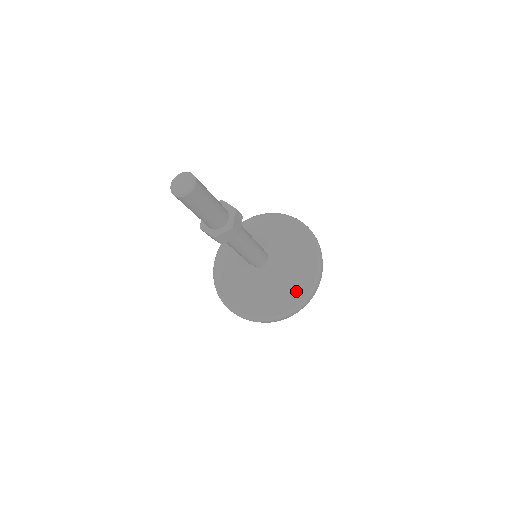
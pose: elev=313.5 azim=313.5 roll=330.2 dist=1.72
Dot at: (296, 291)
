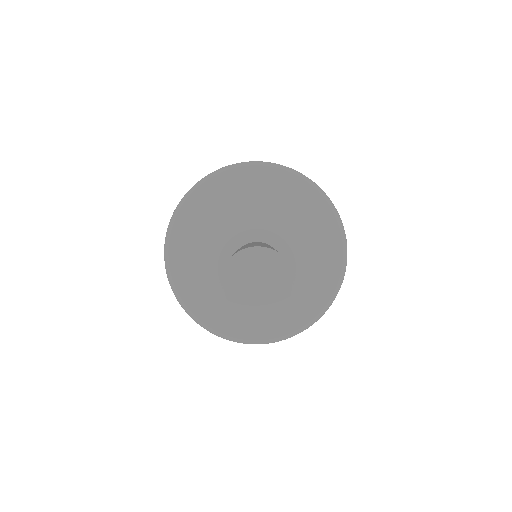
Dot at: (329, 261)
